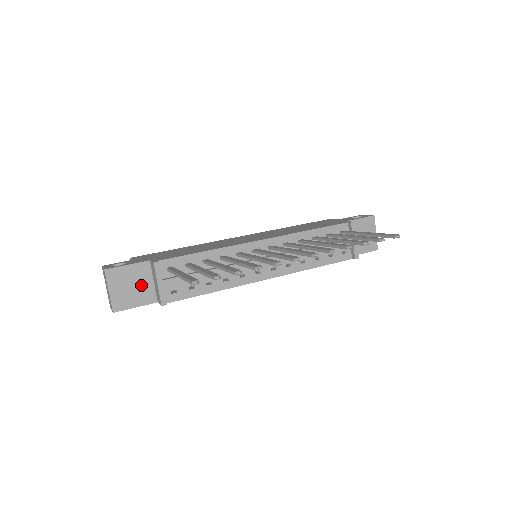
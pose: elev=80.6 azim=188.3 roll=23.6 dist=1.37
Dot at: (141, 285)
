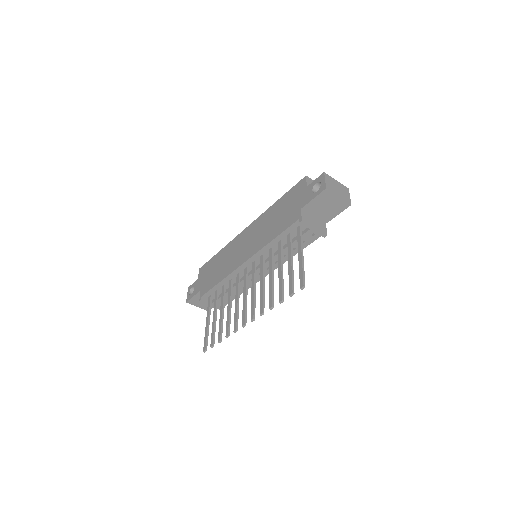
Dot at: occluded
